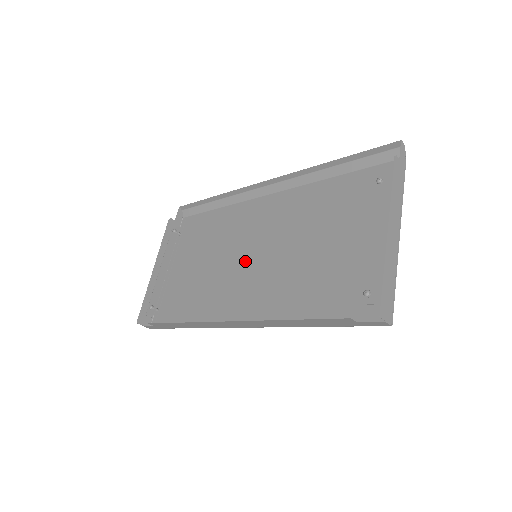
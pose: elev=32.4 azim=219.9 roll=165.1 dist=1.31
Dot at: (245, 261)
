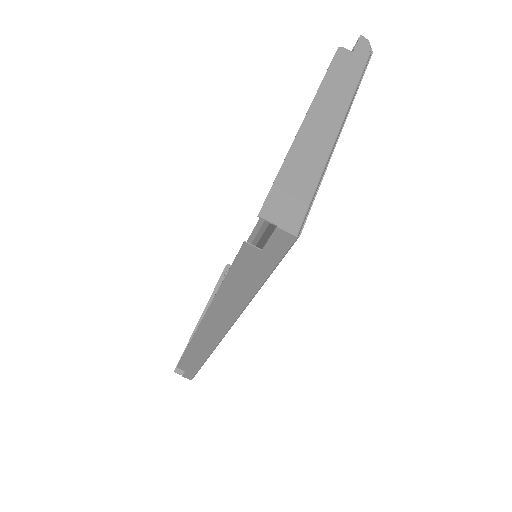
Dot at: occluded
